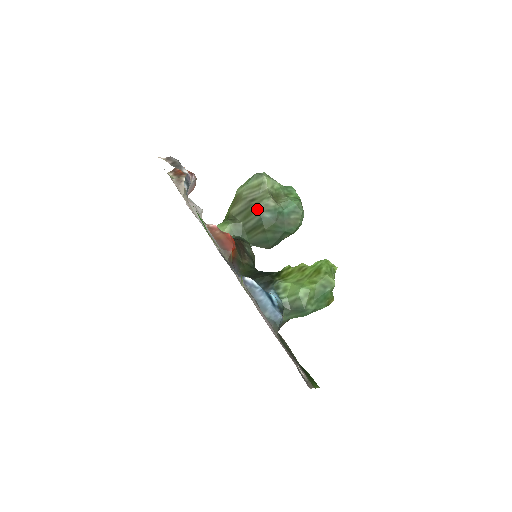
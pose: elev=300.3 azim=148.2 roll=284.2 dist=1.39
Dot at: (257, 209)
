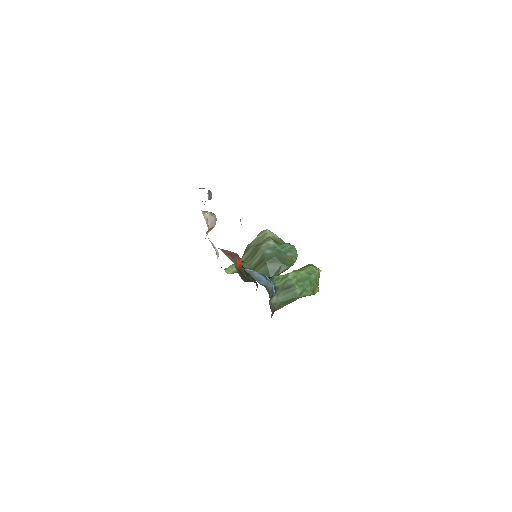
Dot at: (261, 248)
